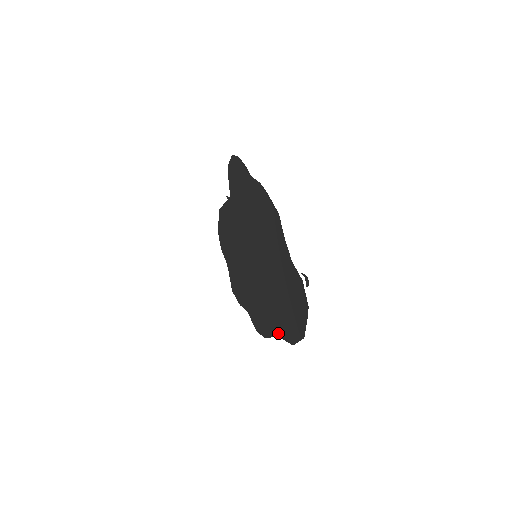
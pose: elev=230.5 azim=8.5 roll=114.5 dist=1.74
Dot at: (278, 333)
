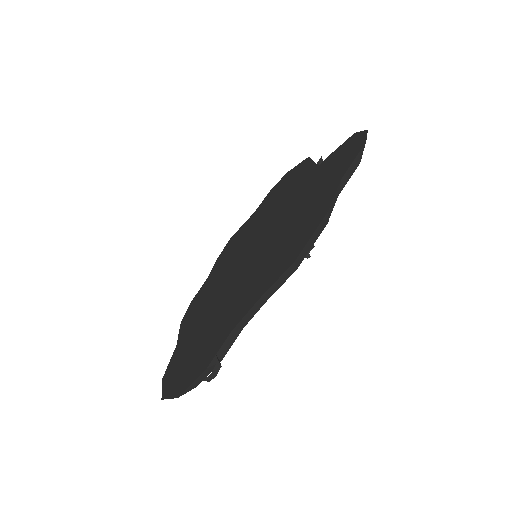
Dot at: (178, 345)
